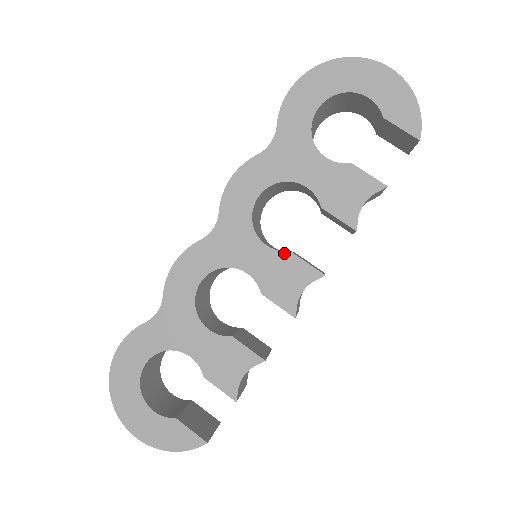
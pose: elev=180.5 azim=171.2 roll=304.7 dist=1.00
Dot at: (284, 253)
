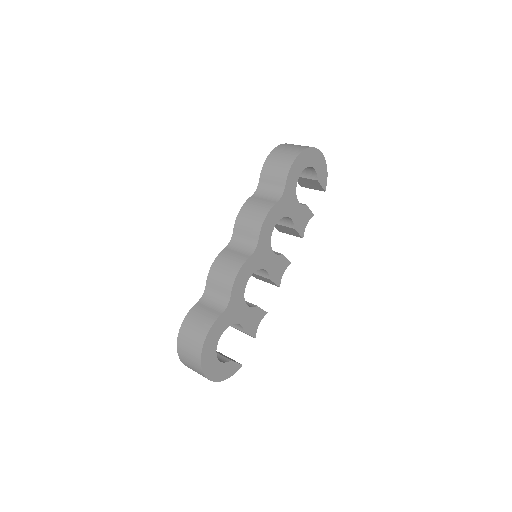
Dot at: (280, 256)
